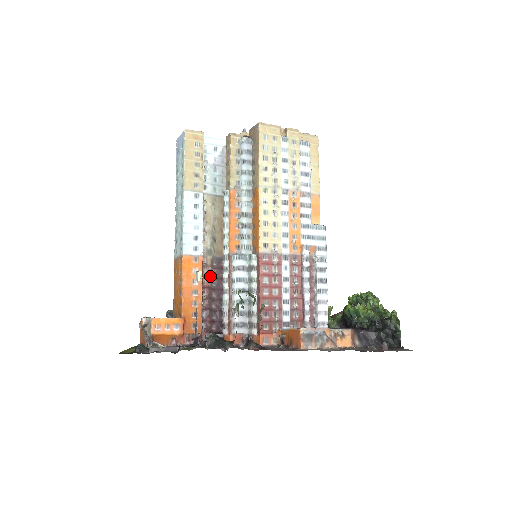
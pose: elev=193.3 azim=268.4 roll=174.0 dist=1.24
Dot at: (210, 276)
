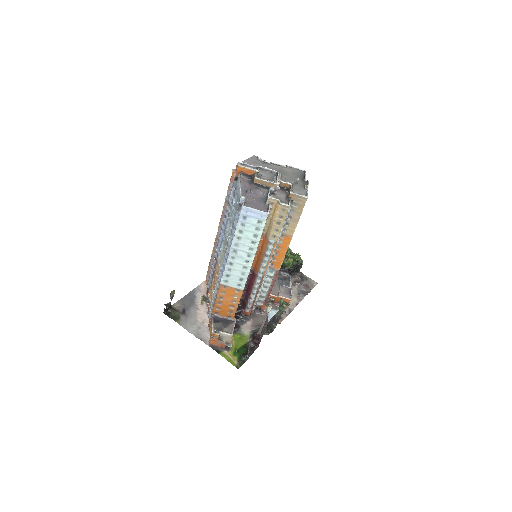
Dot at: occluded
